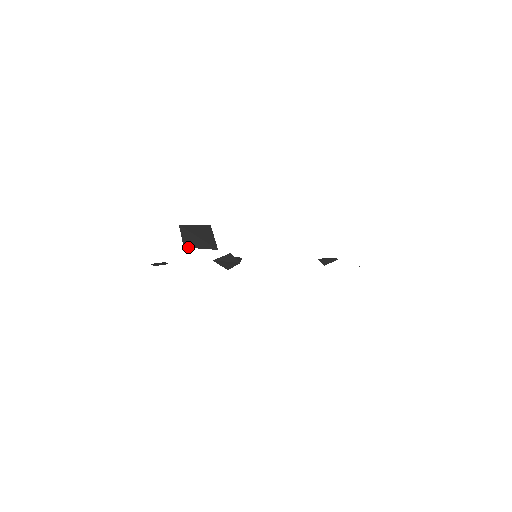
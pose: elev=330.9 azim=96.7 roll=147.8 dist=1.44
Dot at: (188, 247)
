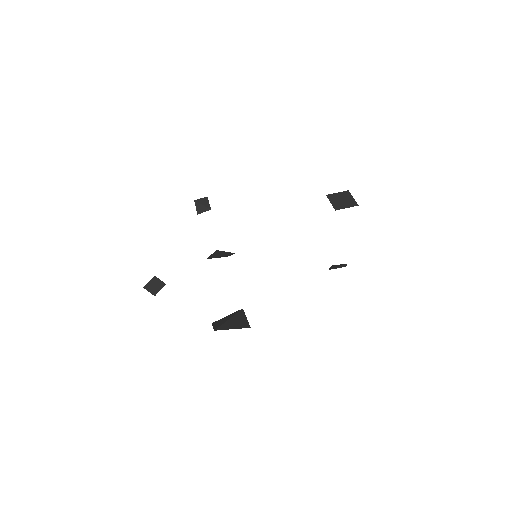
Dot at: (216, 322)
